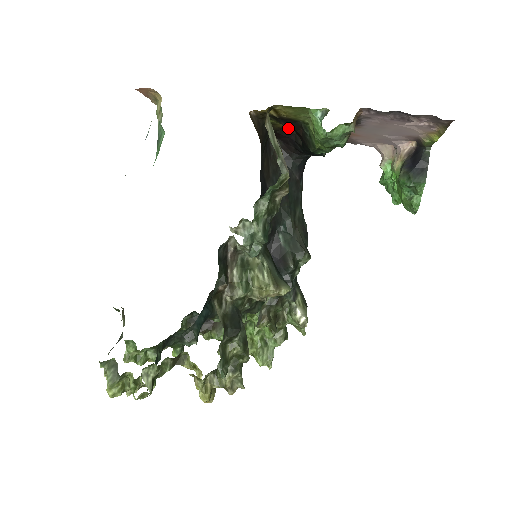
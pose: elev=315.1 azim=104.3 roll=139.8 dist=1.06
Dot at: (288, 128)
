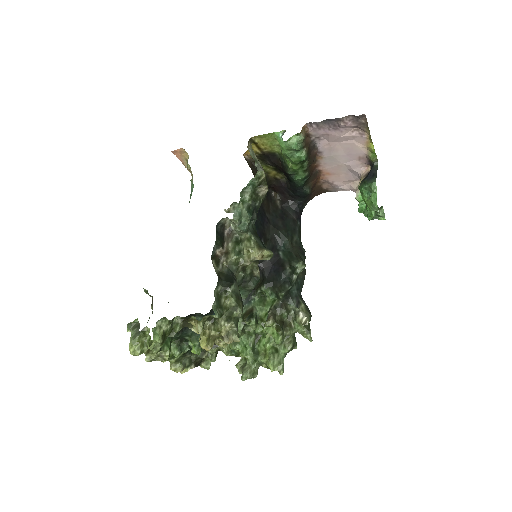
Dot at: (279, 177)
